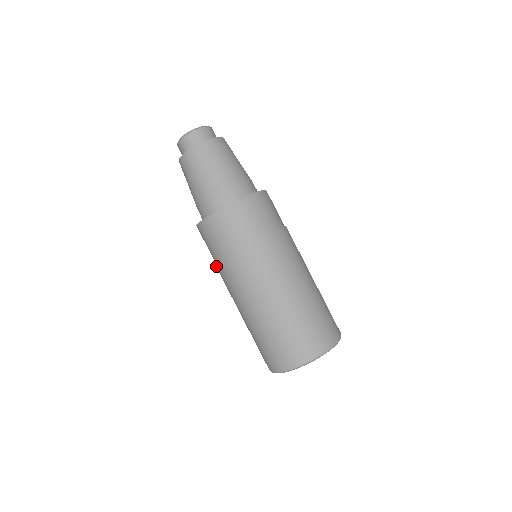
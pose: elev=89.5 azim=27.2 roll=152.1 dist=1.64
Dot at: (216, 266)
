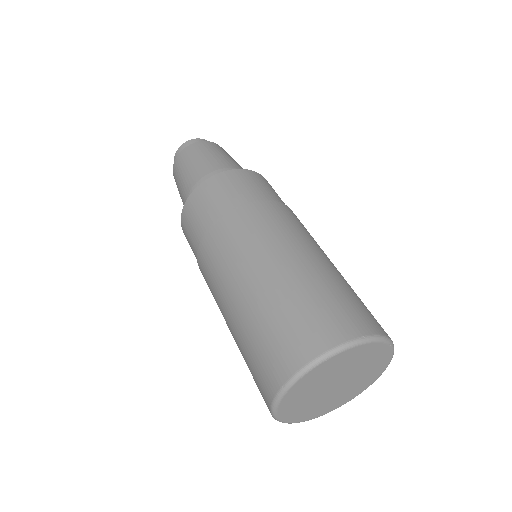
Dot at: occluded
